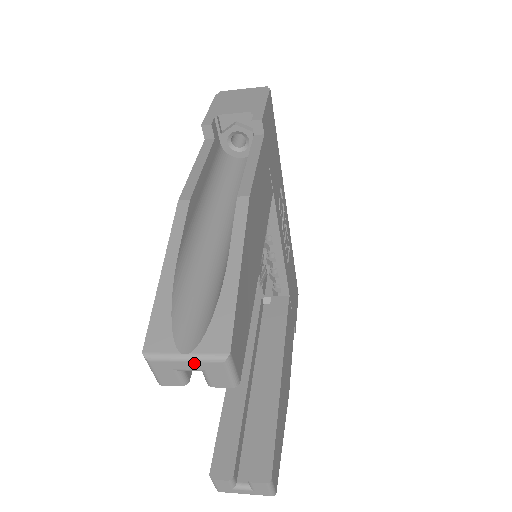
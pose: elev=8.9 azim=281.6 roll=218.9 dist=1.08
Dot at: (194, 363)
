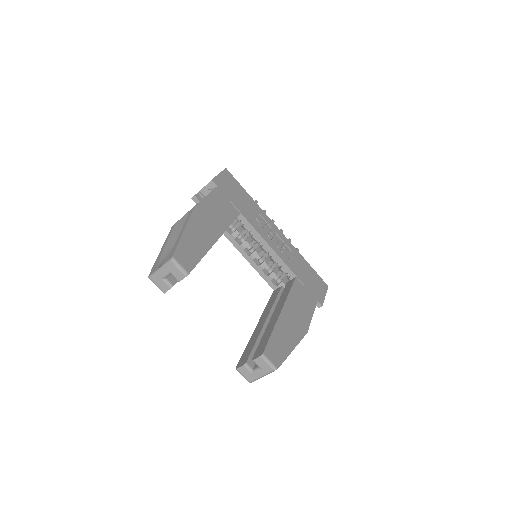
Dot at: (164, 269)
